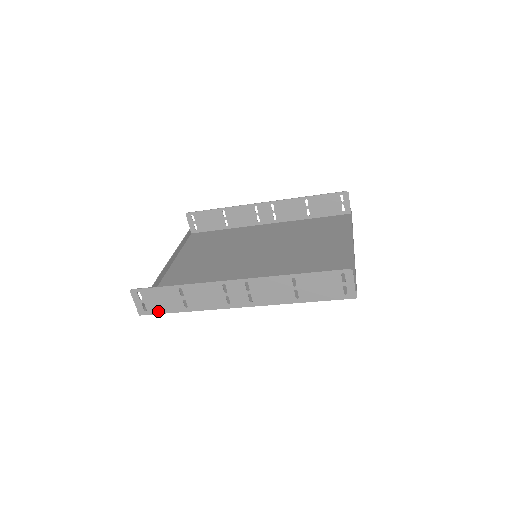
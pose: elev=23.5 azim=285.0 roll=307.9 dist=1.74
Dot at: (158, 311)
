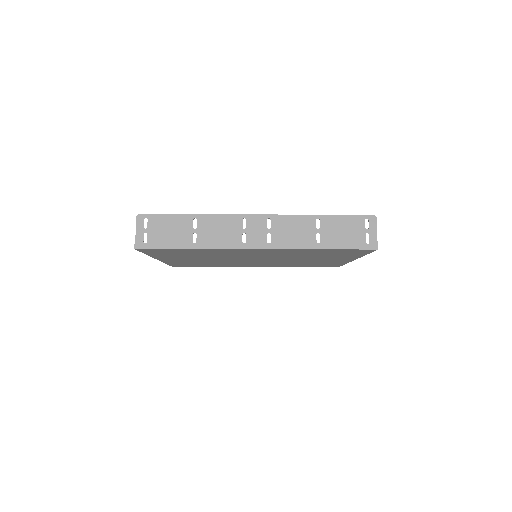
Dot at: (160, 245)
